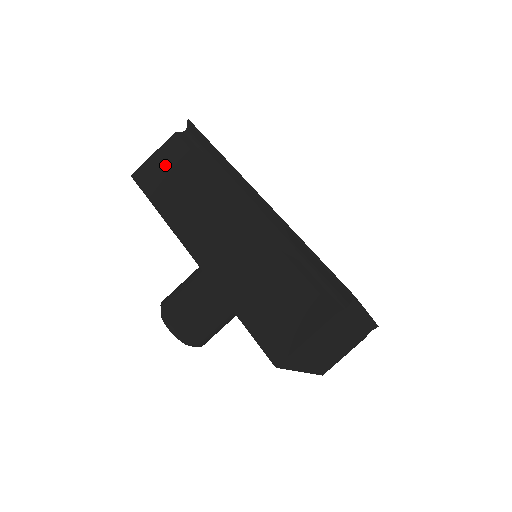
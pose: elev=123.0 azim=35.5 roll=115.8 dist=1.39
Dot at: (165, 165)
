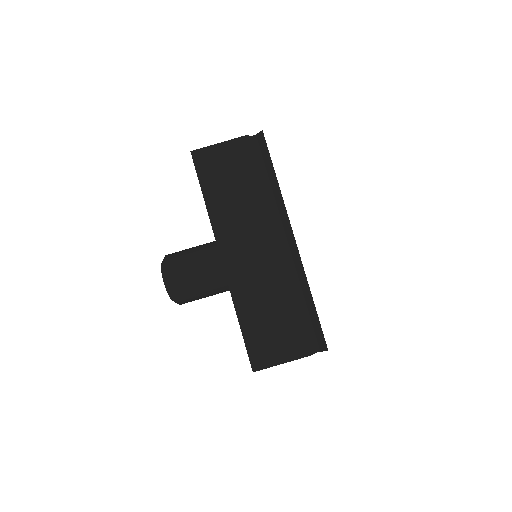
Dot at: (226, 161)
